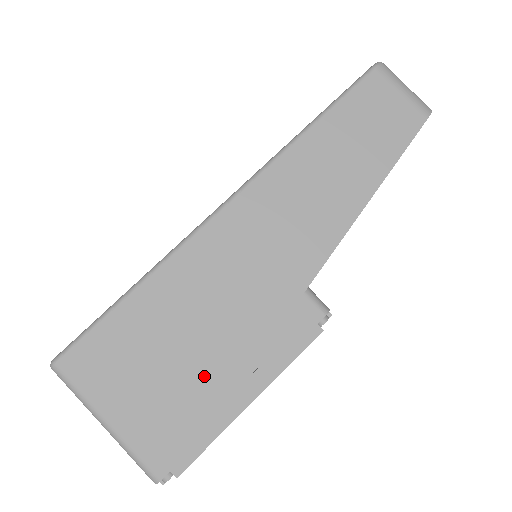
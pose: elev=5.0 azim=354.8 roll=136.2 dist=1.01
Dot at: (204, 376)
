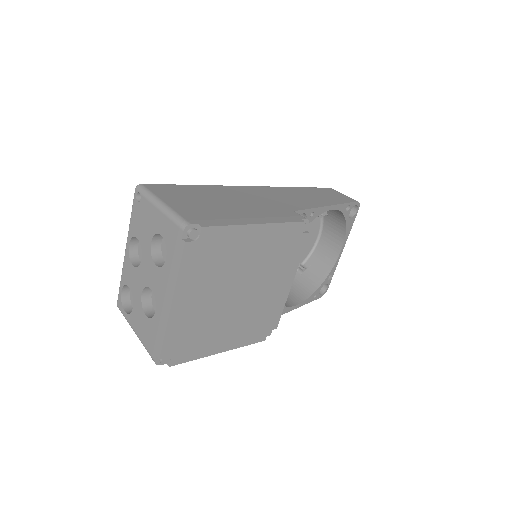
Dot at: (230, 210)
